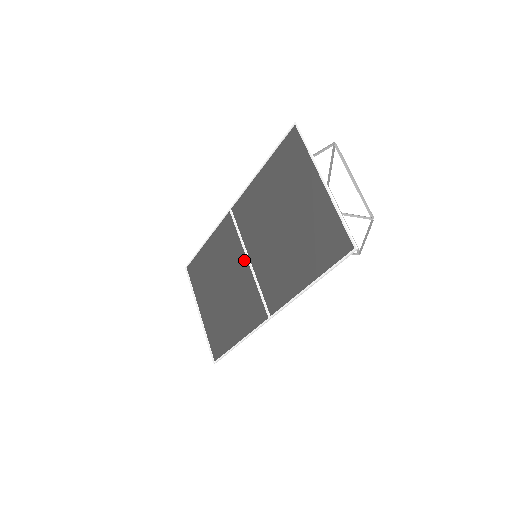
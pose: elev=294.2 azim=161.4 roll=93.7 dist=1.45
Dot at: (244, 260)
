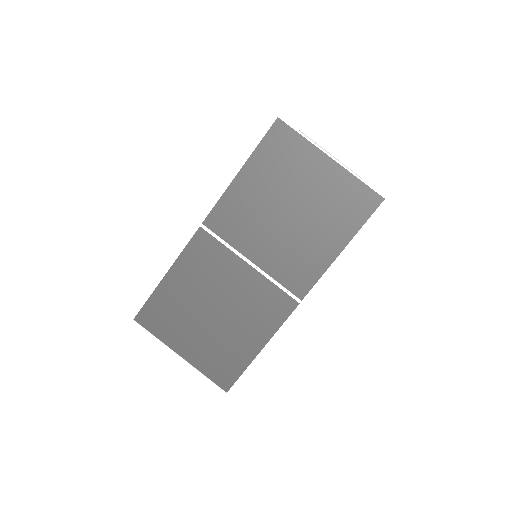
Dot at: (243, 266)
